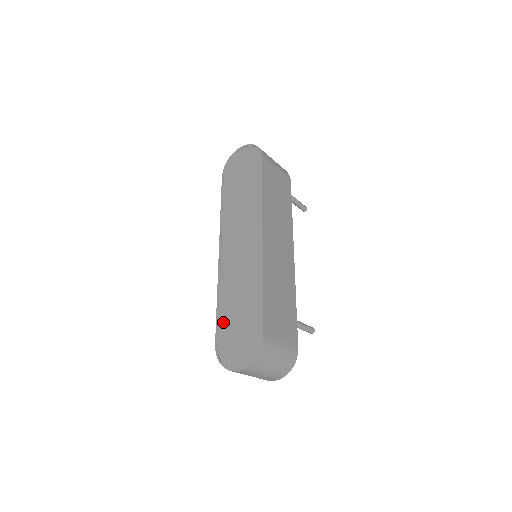
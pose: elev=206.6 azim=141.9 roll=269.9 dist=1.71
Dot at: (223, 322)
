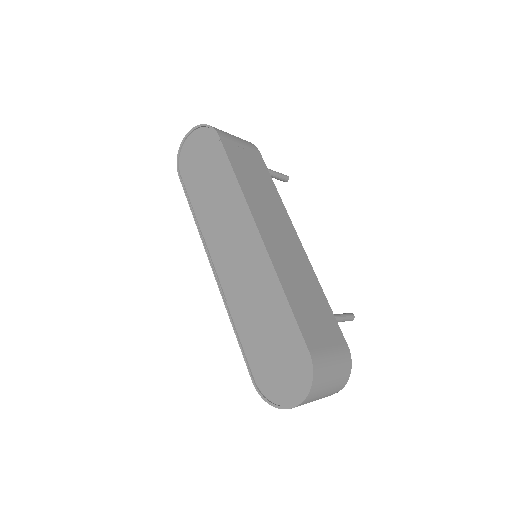
Dot at: (251, 352)
